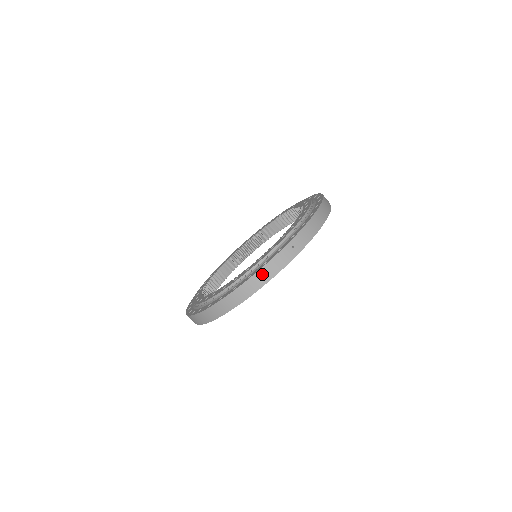
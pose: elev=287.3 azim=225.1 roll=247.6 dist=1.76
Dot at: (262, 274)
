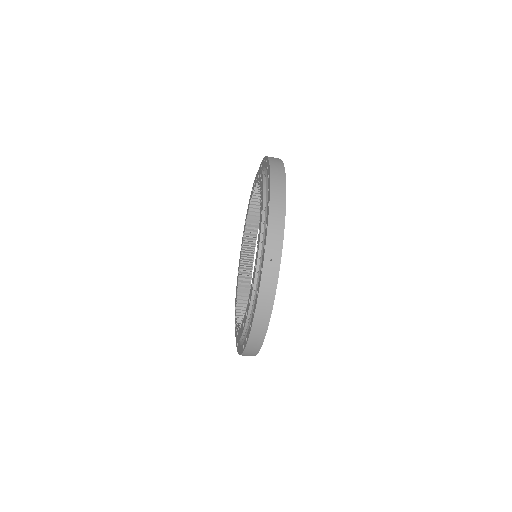
Dot at: (262, 304)
